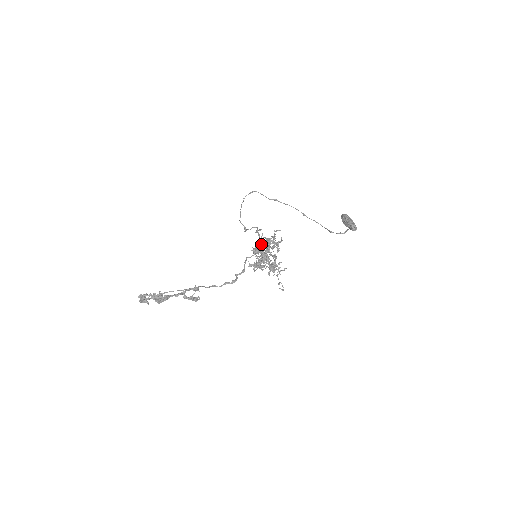
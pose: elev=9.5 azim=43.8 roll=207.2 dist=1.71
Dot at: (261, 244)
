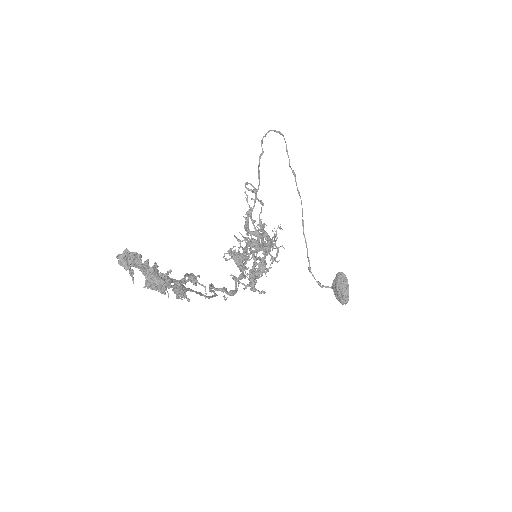
Dot at: (270, 243)
